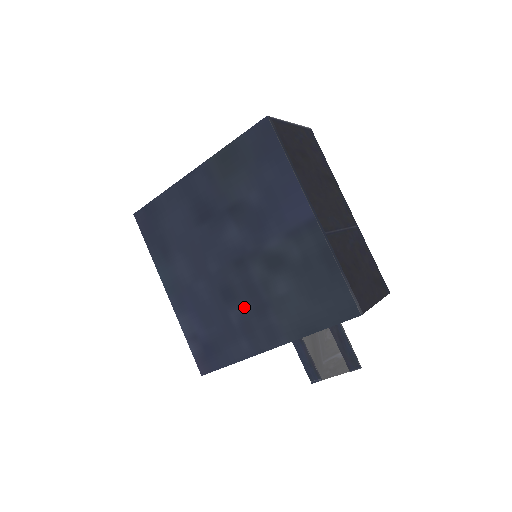
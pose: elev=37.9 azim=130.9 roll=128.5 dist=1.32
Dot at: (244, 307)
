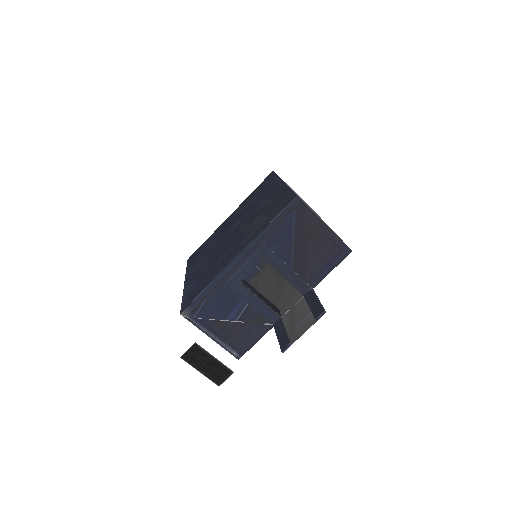
Dot at: (229, 250)
